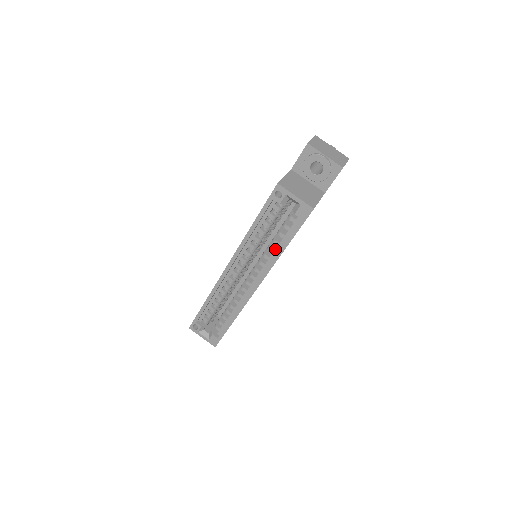
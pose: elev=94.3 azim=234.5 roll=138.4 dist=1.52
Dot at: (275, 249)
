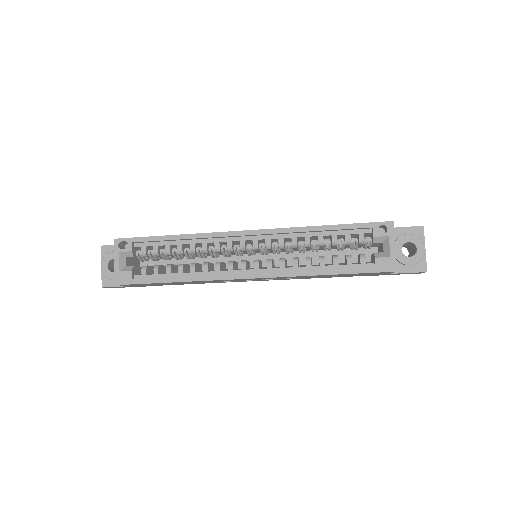
Dot at: (314, 266)
